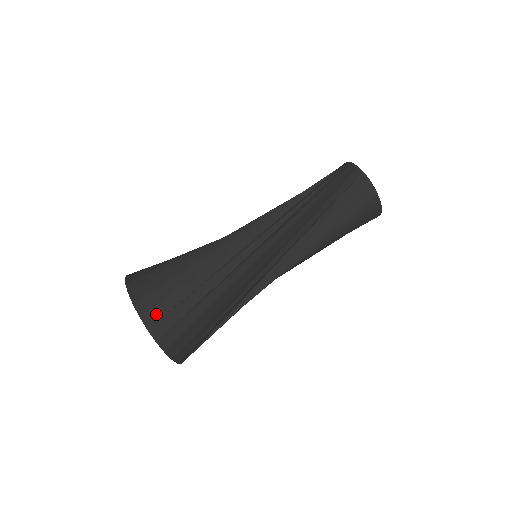
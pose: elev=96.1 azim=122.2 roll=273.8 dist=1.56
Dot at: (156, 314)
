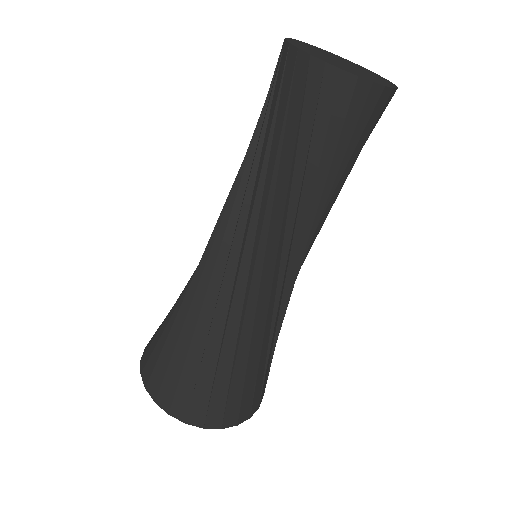
Dot at: (182, 404)
